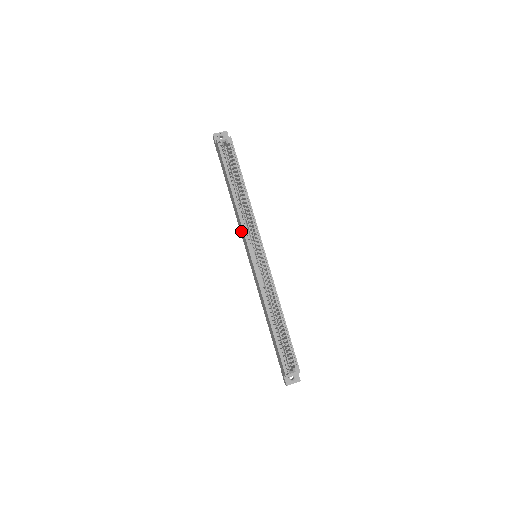
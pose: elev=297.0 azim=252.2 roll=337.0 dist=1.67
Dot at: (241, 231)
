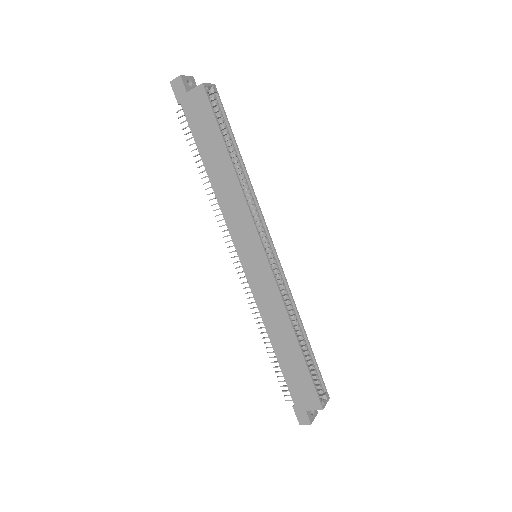
Dot at: (235, 221)
